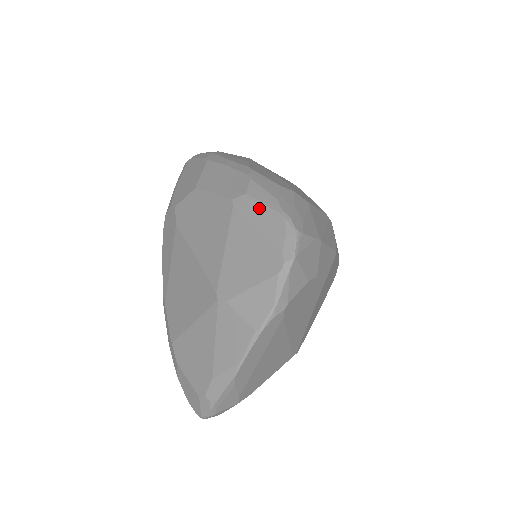
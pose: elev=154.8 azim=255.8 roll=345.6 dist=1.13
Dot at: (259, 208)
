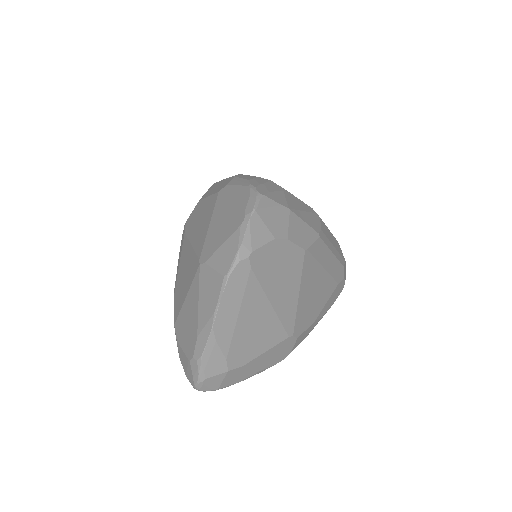
Dot at: (234, 189)
